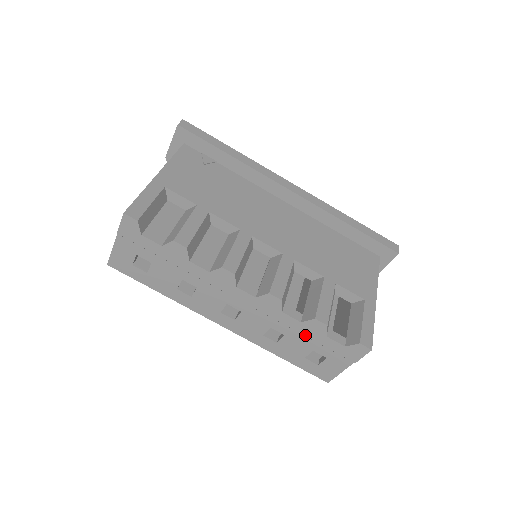
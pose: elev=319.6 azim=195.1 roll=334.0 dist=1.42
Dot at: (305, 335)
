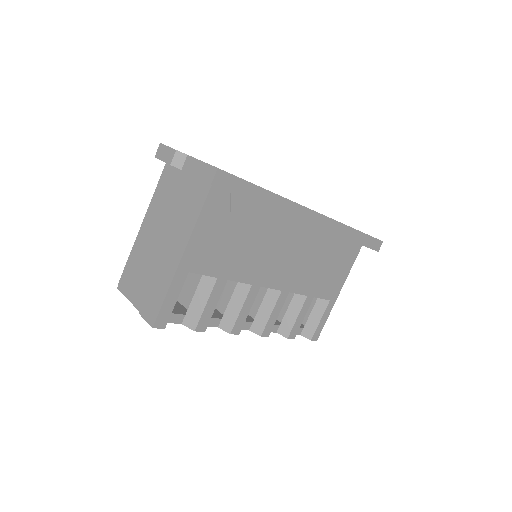
Dot at: occluded
